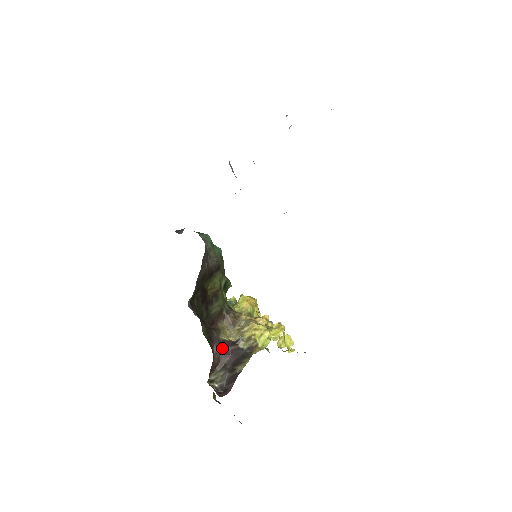
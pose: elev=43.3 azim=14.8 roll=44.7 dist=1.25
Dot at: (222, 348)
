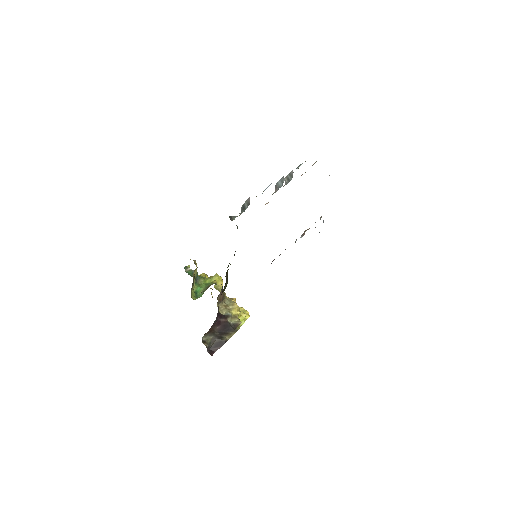
Dot at: (217, 318)
